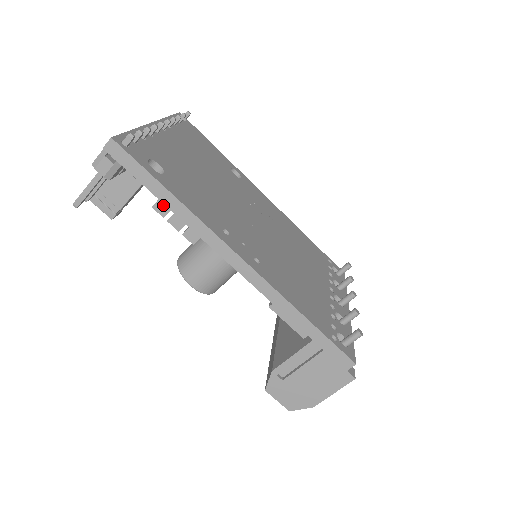
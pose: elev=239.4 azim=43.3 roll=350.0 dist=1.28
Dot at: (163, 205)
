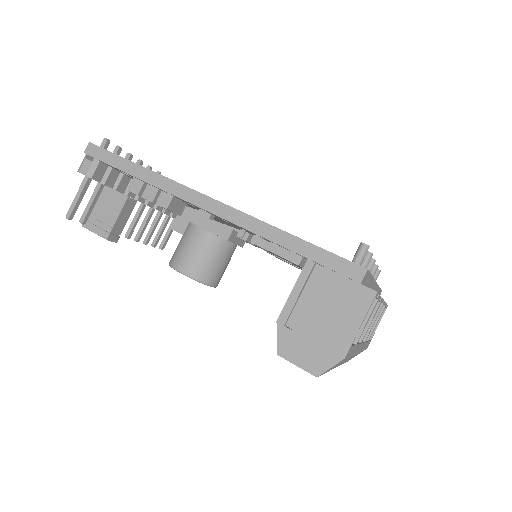
Dot at: (136, 184)
